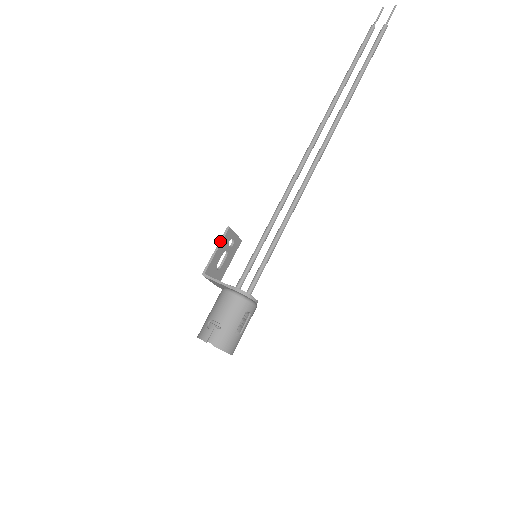
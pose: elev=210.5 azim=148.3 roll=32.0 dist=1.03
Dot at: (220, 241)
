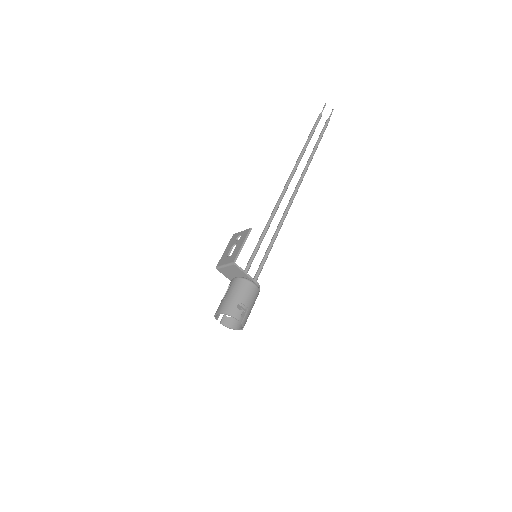
Dot at: (246, 239)
